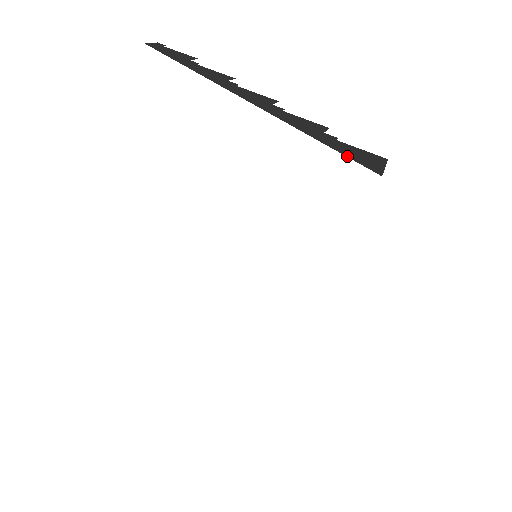
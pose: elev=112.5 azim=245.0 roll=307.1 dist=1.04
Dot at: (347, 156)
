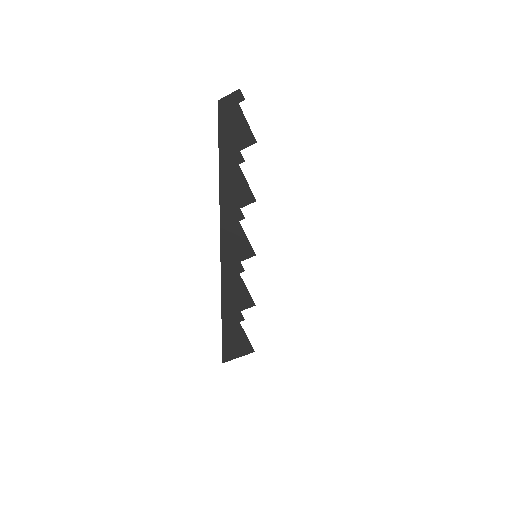
Dot at: (223, 340)
